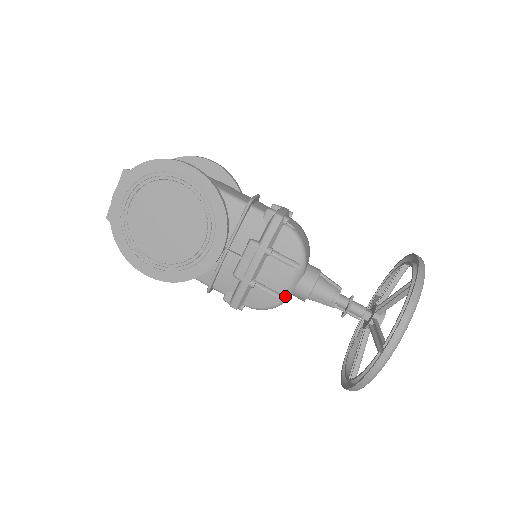
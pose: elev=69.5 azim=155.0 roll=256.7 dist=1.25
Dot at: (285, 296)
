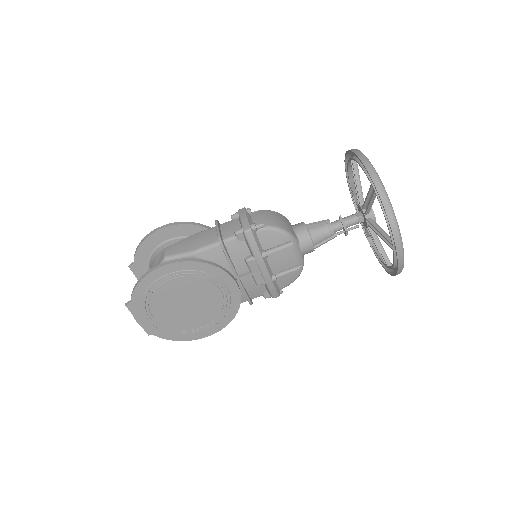
Dot at: (300, 263)
